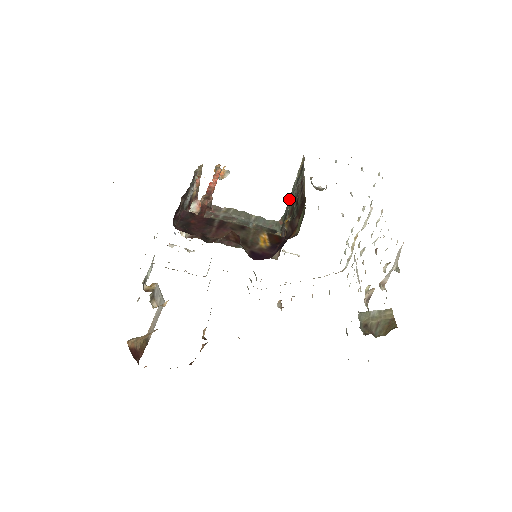
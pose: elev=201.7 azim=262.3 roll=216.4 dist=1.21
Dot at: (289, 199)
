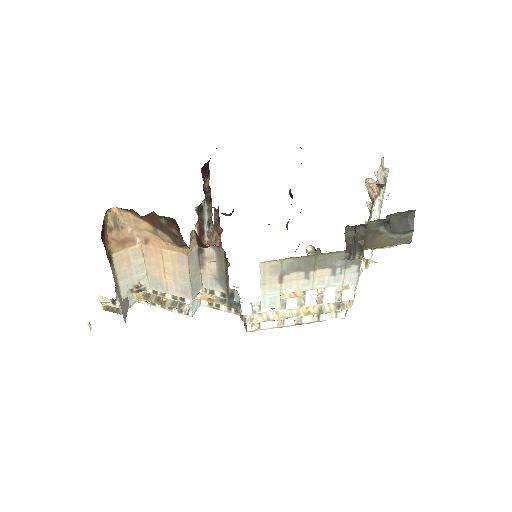
Dot at: occluded
